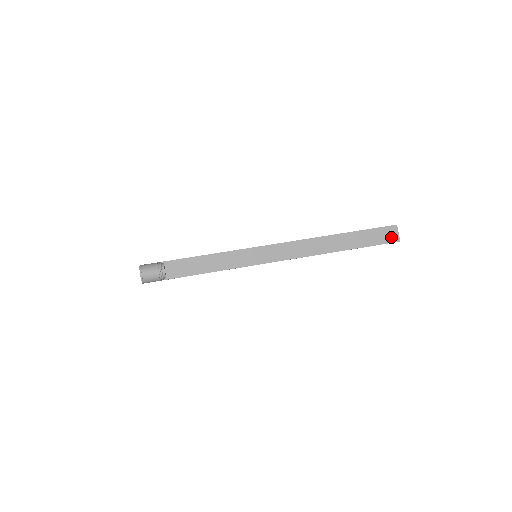
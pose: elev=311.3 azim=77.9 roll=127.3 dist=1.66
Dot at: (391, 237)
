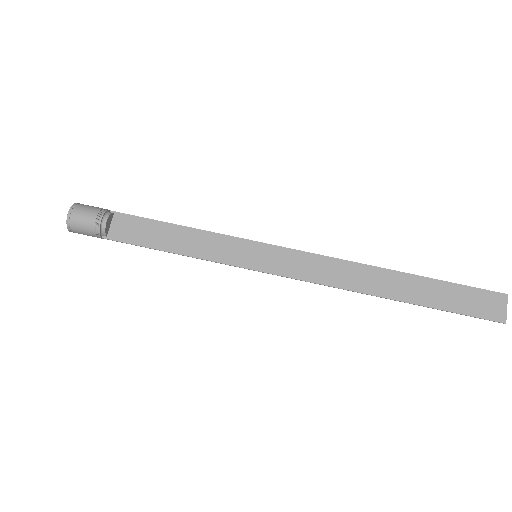
Dot at: (492, 310)
